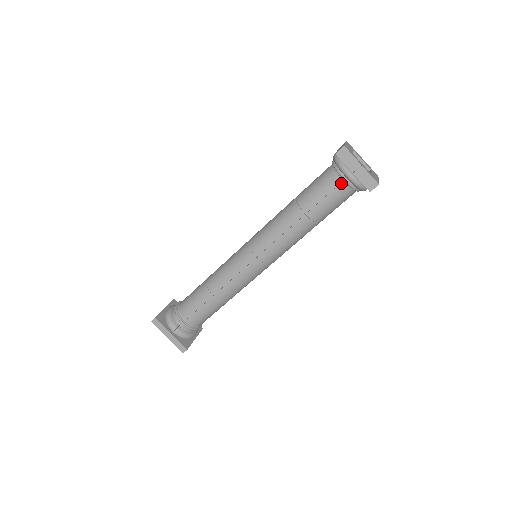
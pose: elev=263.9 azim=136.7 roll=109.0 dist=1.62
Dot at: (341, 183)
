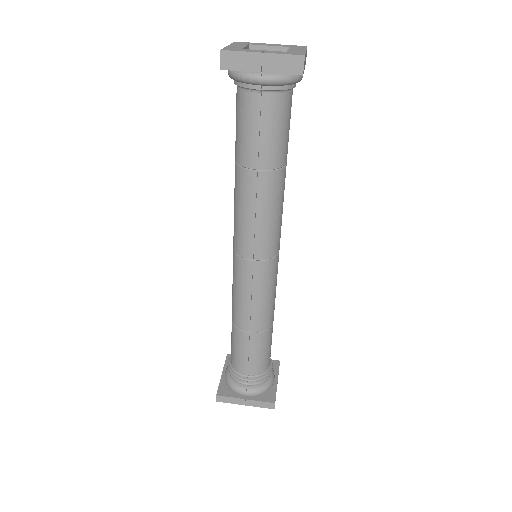
Dot at: (262, 97)
